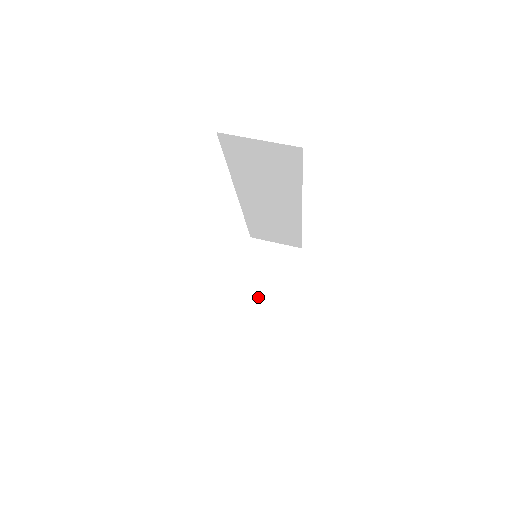
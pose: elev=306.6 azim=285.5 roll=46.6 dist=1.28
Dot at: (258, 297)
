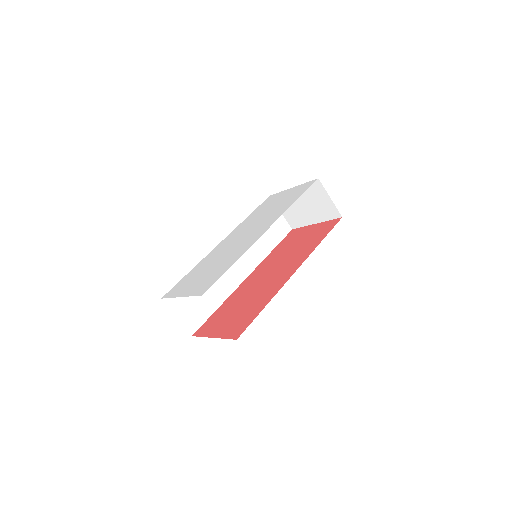
Dot at: (295, 206)
